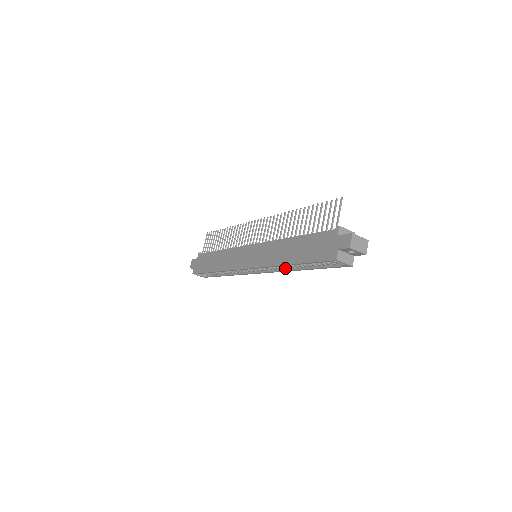
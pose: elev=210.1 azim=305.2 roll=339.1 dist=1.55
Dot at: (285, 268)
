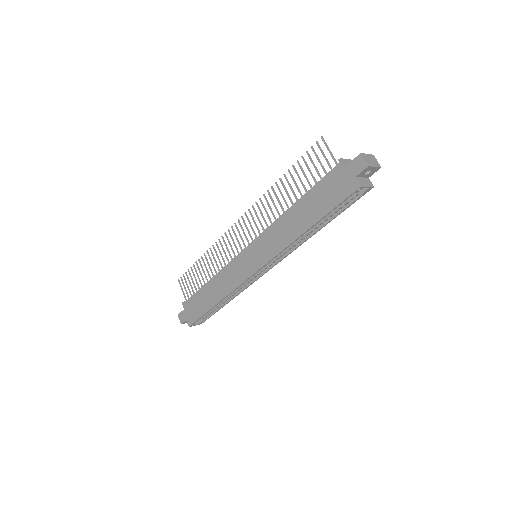
Dot at: (298, 243)
